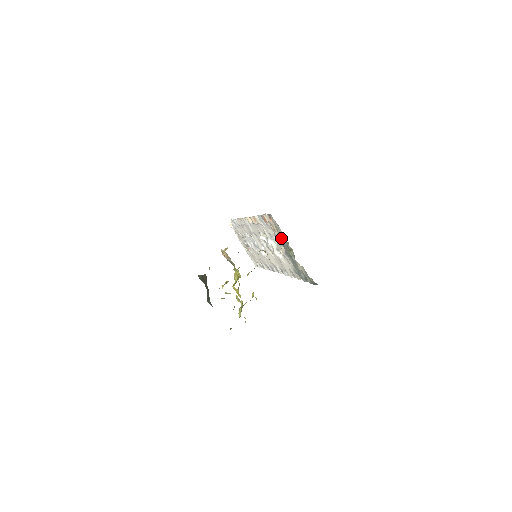
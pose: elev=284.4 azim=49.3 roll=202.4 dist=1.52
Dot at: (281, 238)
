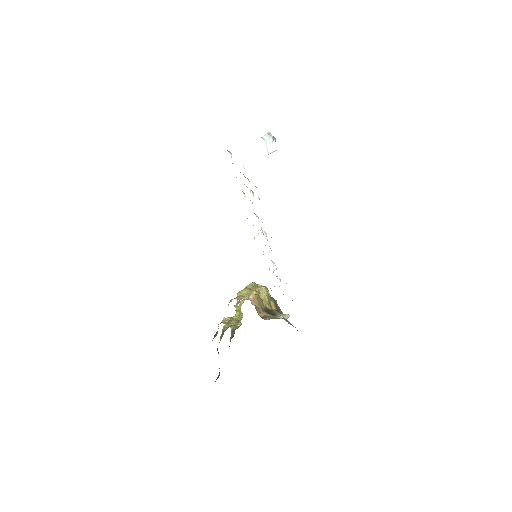
Dot at: occluded
